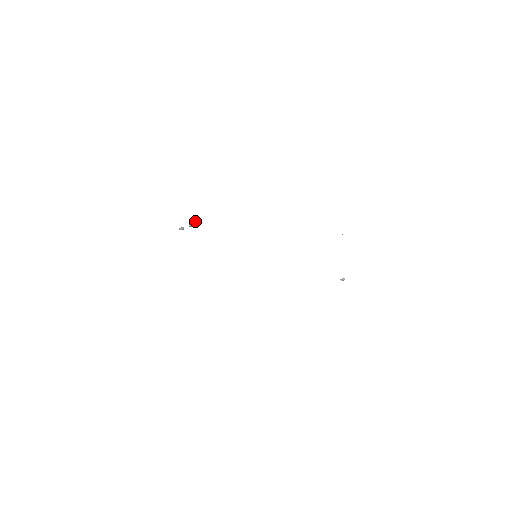
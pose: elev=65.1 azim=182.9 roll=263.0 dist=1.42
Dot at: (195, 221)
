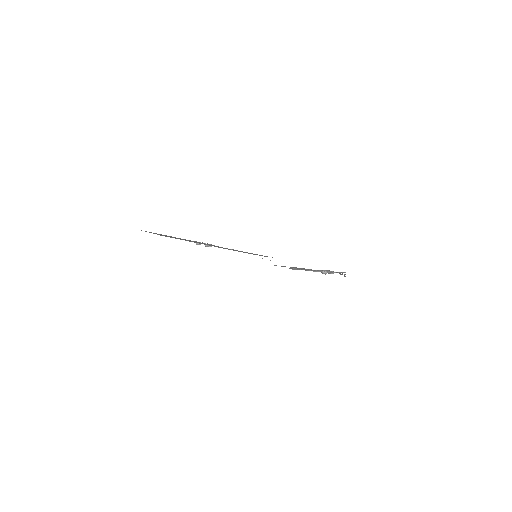
Dot at: (211, 246)
